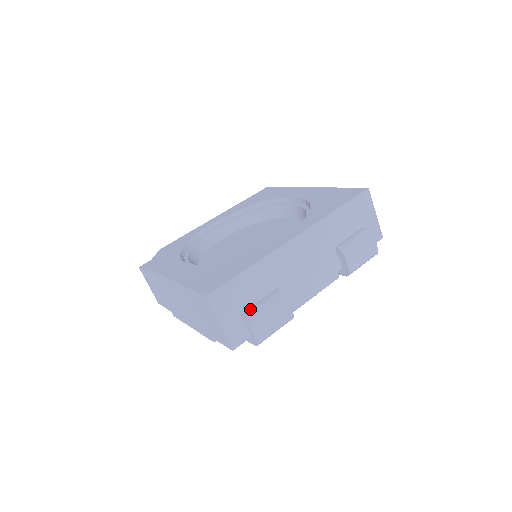
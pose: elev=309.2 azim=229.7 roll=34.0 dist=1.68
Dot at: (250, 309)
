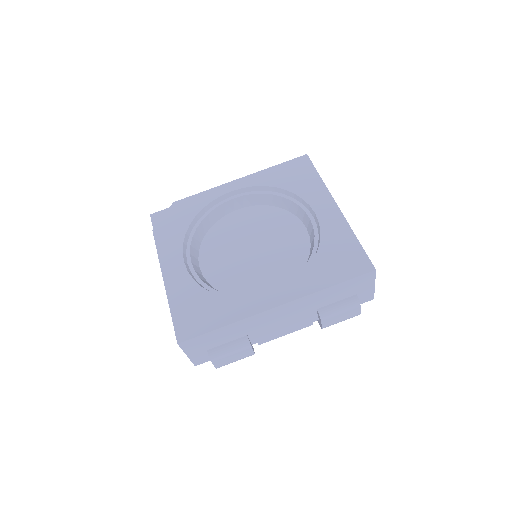
Dot at: (217, 349)
